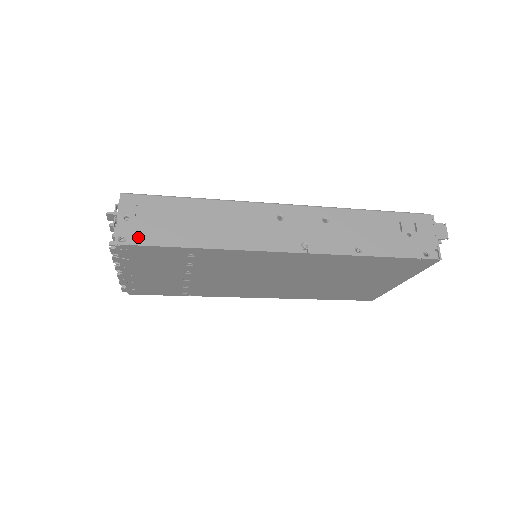
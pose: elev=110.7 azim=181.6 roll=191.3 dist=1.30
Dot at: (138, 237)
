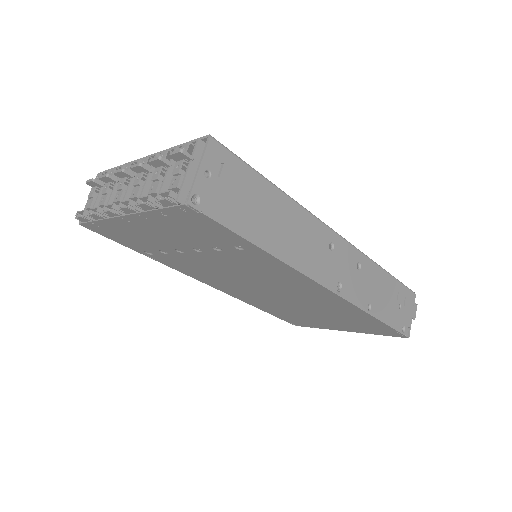
Dot at: (213, 206)
